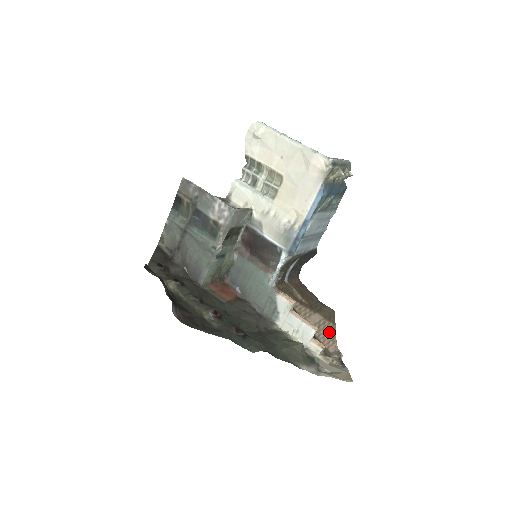
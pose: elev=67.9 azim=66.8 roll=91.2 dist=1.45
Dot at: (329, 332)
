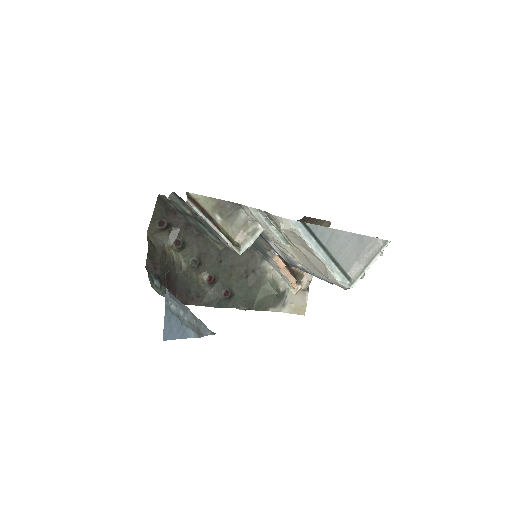
Dot at: occluded
